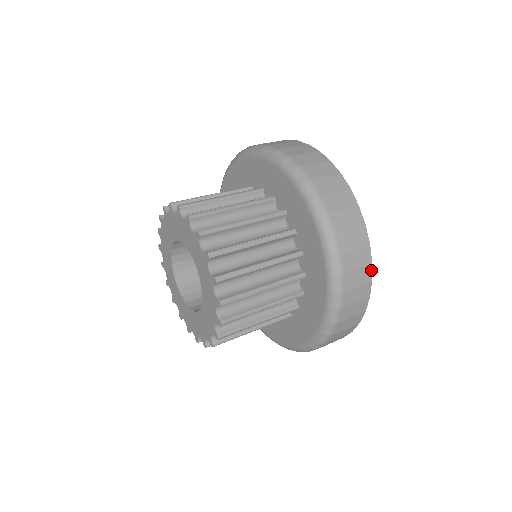
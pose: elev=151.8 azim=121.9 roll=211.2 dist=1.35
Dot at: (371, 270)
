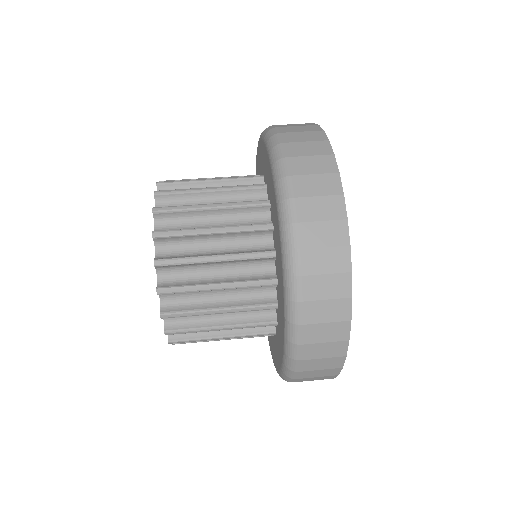
Dot at: (336, 376)
